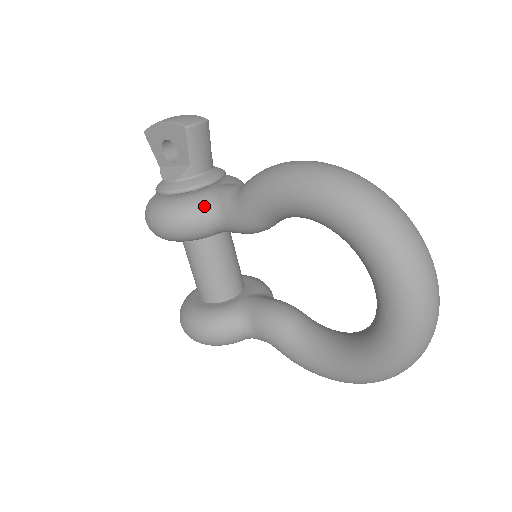
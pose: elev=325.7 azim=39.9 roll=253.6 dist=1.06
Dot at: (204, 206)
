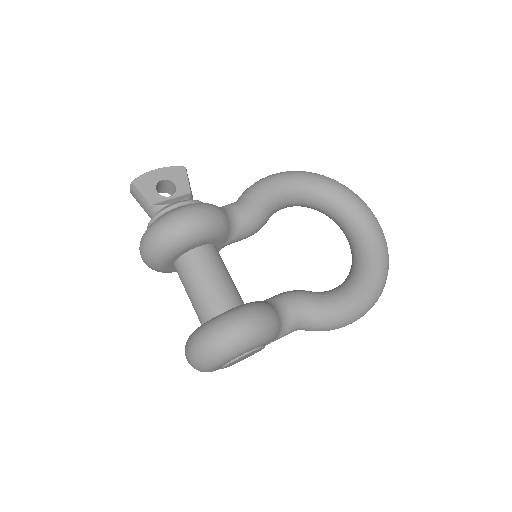
Dot at: occluded
